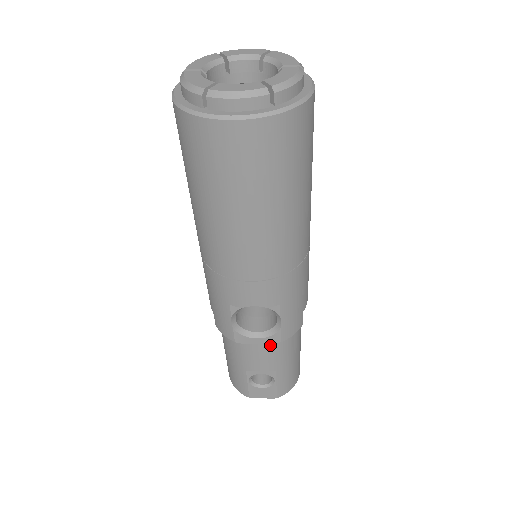
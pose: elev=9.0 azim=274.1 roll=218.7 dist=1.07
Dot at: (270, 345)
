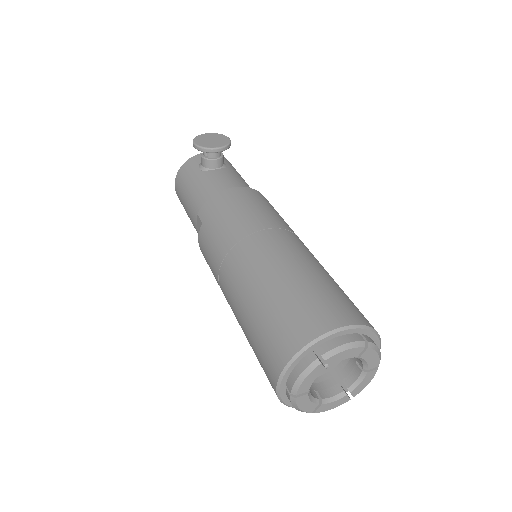
Dot at: occluded
